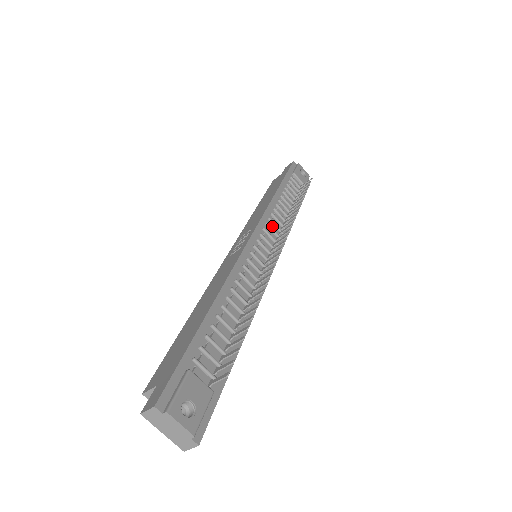
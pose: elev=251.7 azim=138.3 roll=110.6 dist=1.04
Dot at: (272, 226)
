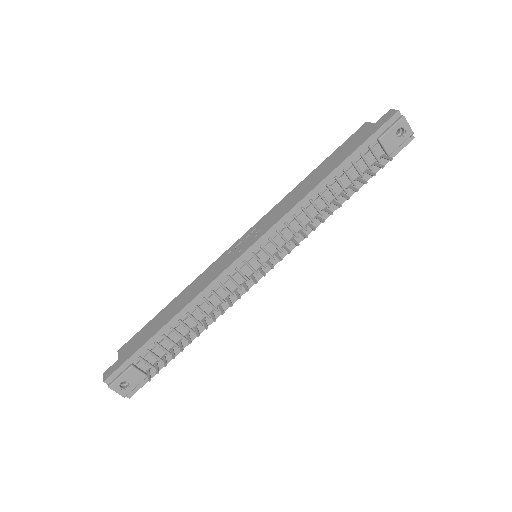
Dot at: (287, 231)
